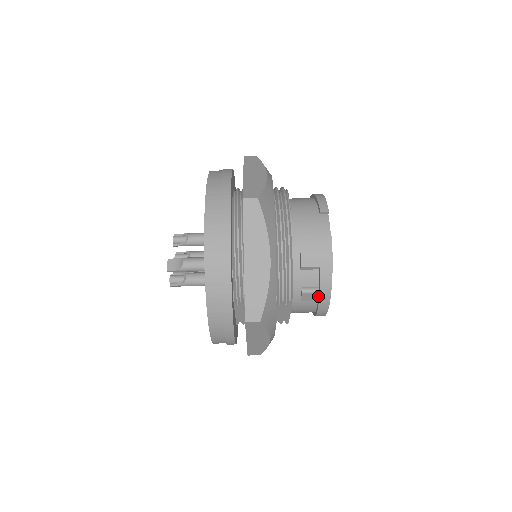
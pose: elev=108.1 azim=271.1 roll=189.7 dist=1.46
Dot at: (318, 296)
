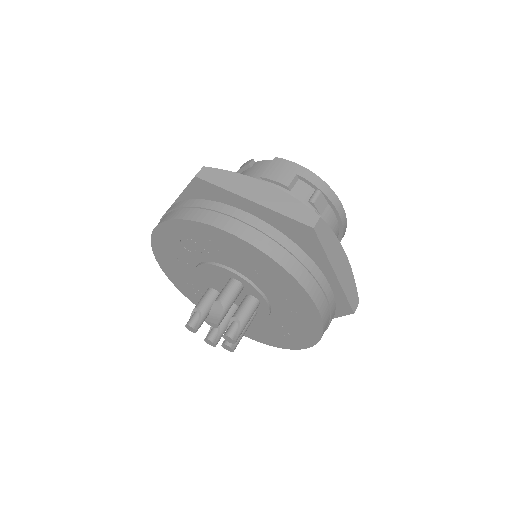
Dot at: (323, 197)
